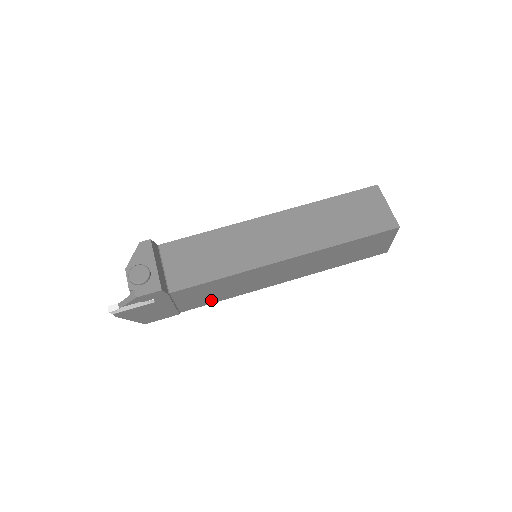
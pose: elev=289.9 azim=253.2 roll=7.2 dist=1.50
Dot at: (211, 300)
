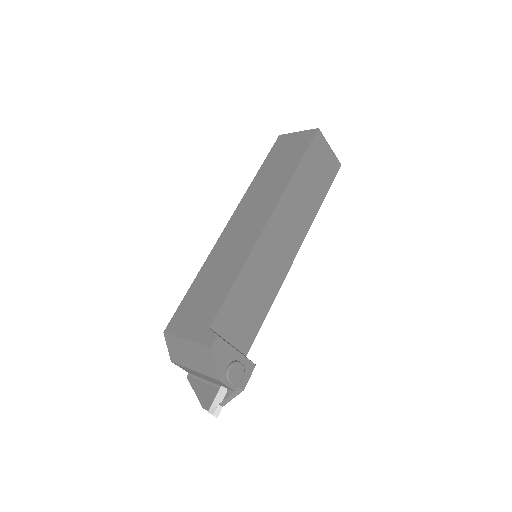
Dot at: occluded
